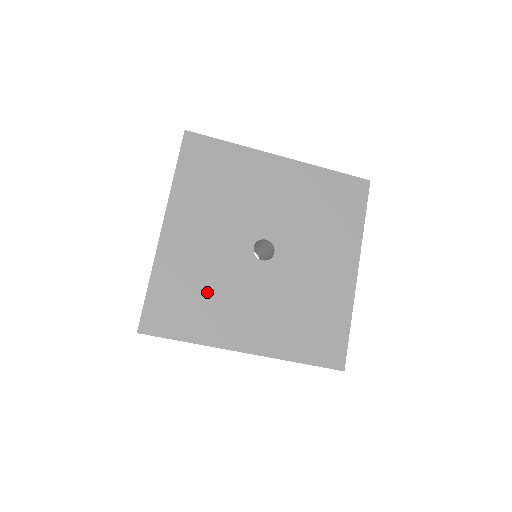
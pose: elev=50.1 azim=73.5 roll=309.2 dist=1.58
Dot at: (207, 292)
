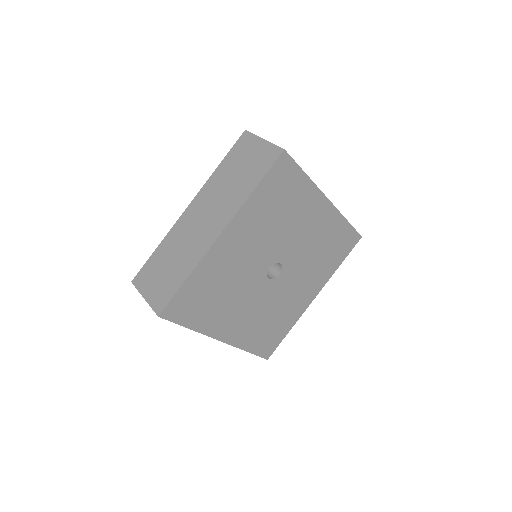
Dot at: (222, 294)
